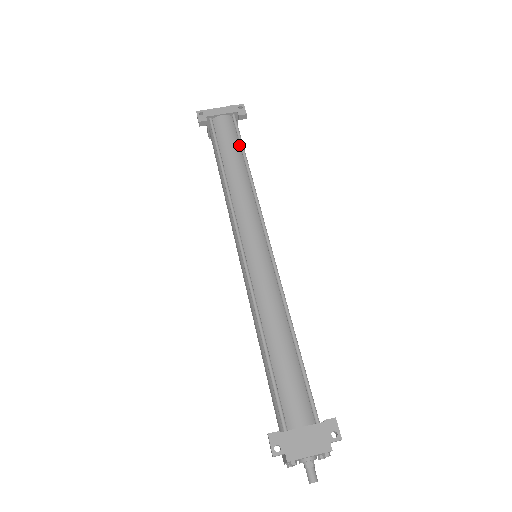
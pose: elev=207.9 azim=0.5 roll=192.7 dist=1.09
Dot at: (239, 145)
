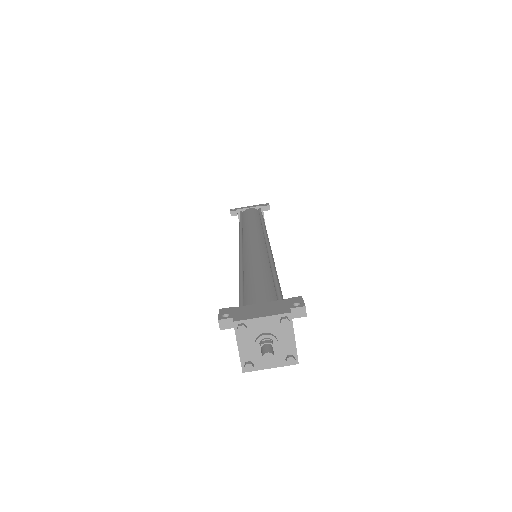
Dot at: (259, 216)
